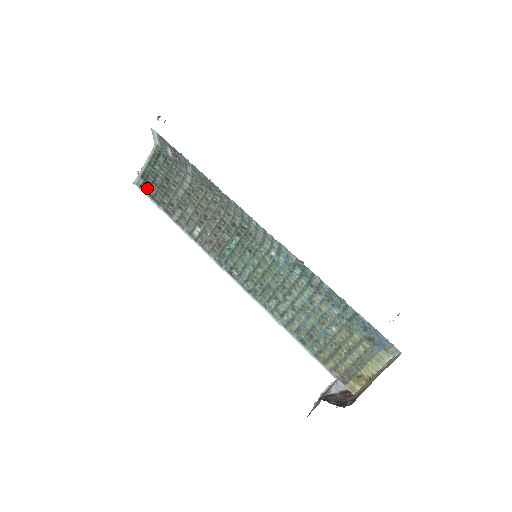
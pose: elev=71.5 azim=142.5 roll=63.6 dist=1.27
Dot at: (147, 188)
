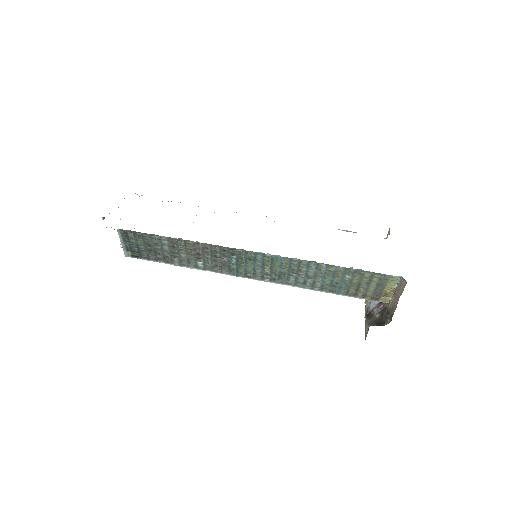
Dot at: (138, 255)
